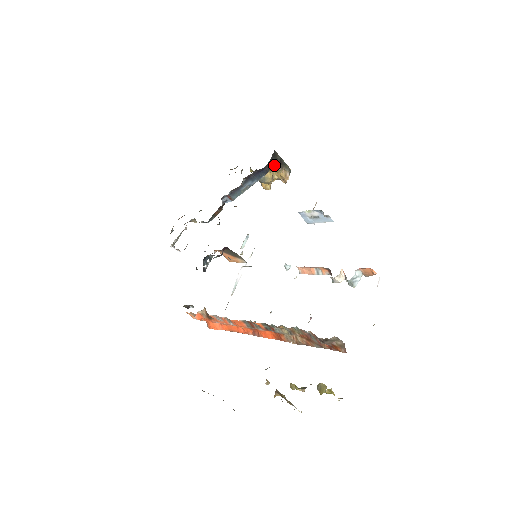
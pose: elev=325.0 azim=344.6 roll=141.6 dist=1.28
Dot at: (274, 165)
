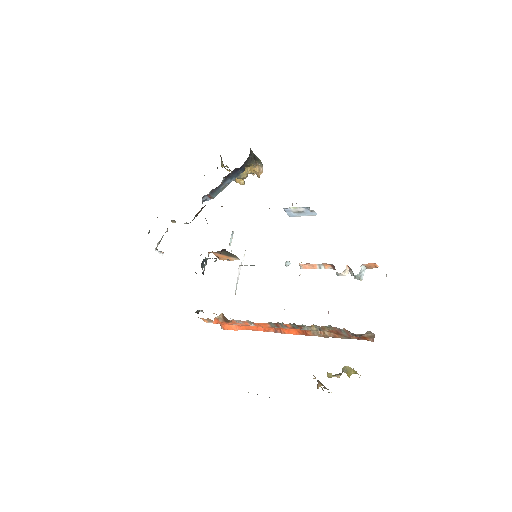
Dot at: (250, 162)
